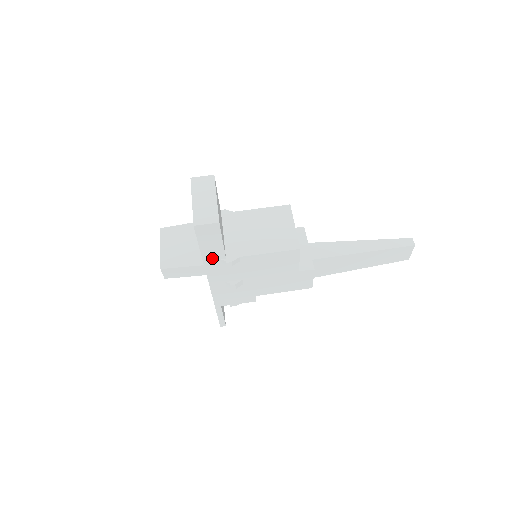
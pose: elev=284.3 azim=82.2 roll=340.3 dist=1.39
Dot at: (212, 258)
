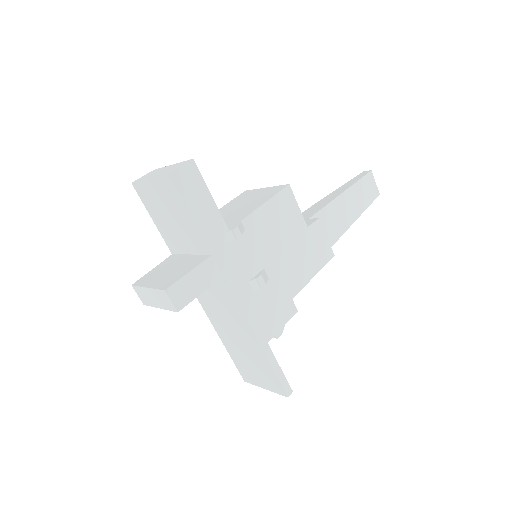
Dot at: (214, 235)
